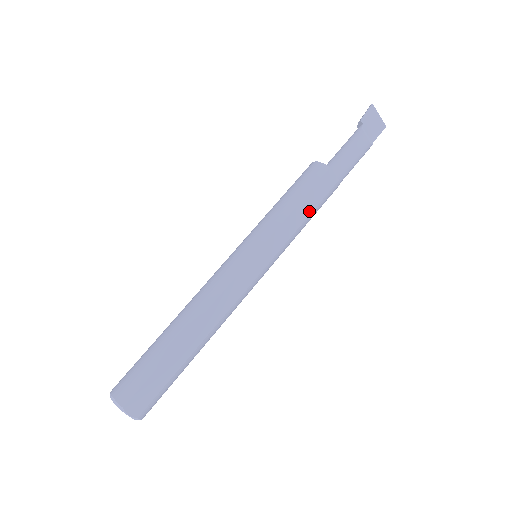
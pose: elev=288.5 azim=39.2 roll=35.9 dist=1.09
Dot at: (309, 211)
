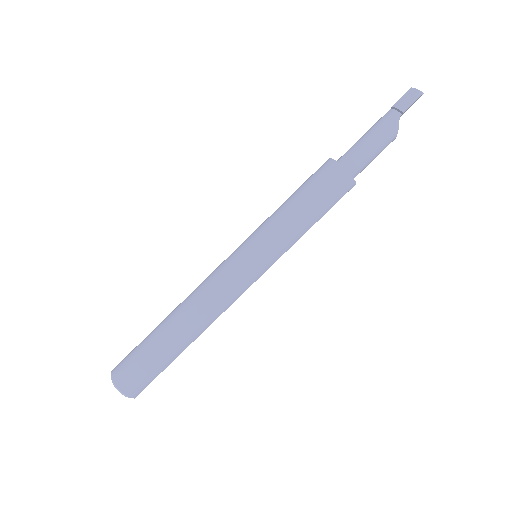
Dot at: occluded
